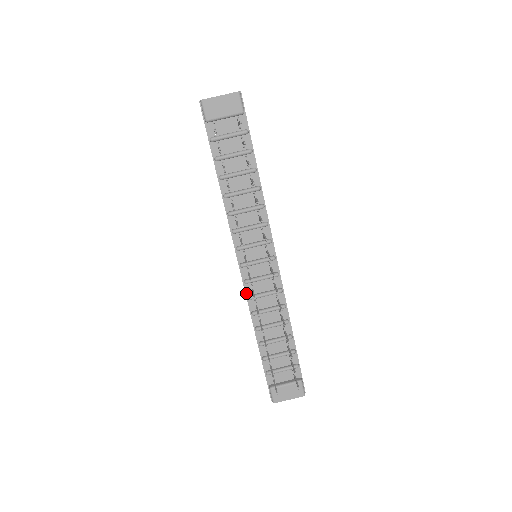
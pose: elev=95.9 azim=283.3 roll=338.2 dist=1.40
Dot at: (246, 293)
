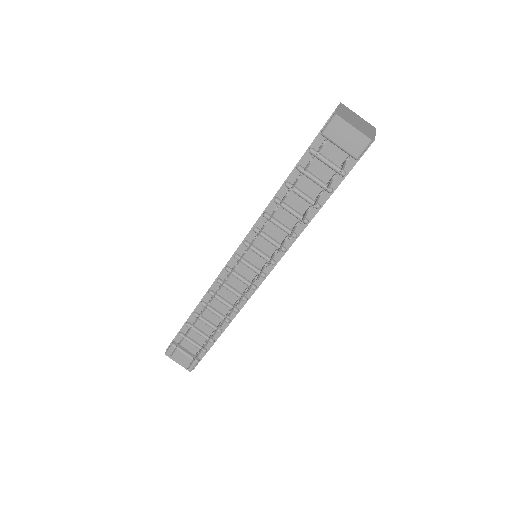
Dot at: (220, 275)
